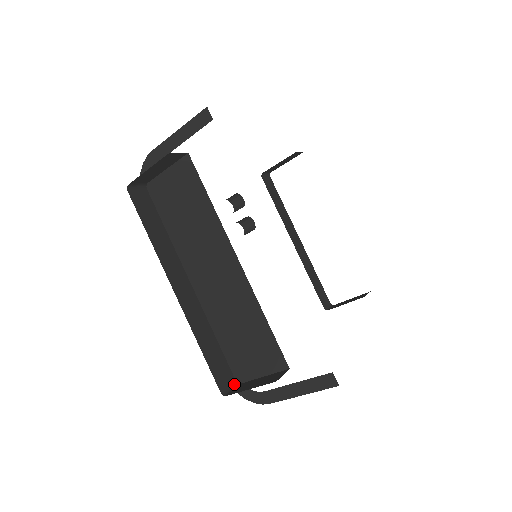
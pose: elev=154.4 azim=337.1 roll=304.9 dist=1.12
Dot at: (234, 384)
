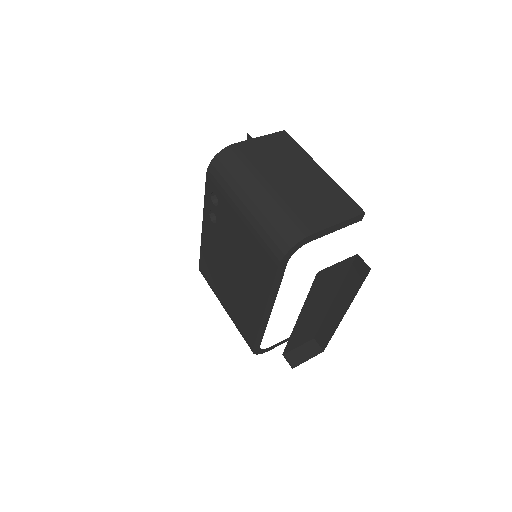
Dot at: (284, 357)
